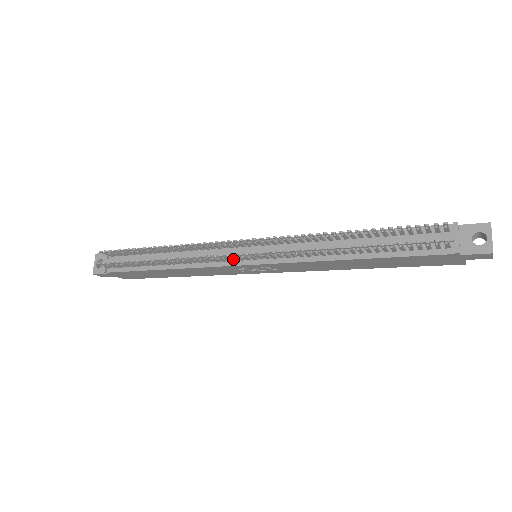
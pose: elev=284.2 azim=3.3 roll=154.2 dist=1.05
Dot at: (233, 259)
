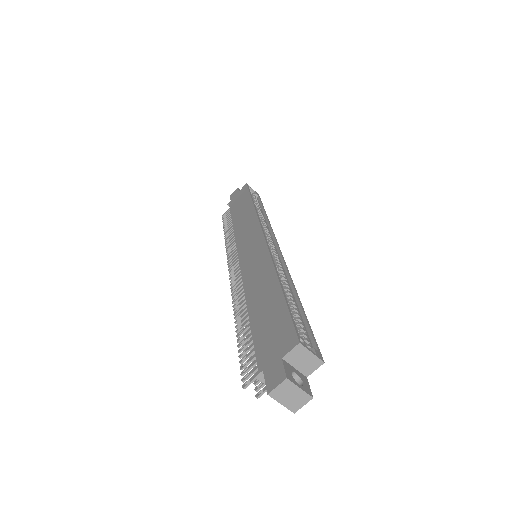
Dot at: occluded
